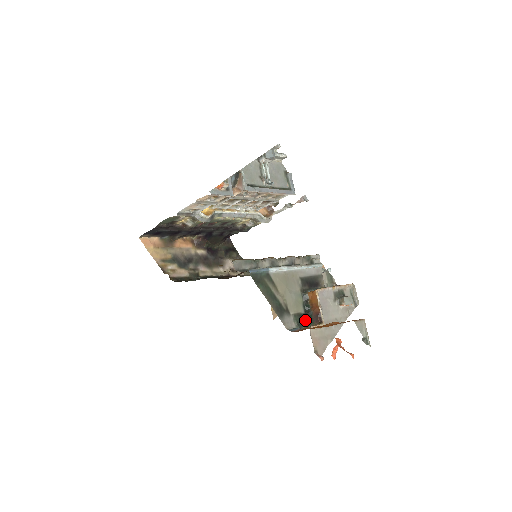
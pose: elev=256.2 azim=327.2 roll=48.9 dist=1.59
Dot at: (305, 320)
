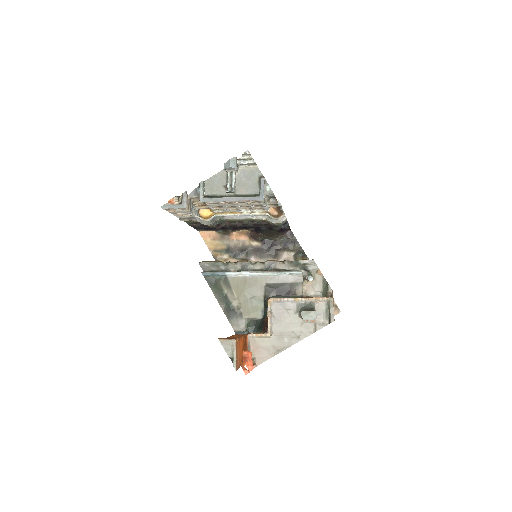
Dot at: (258, 326)
